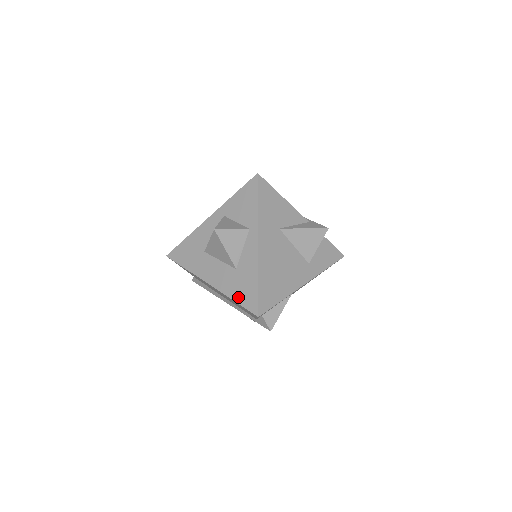
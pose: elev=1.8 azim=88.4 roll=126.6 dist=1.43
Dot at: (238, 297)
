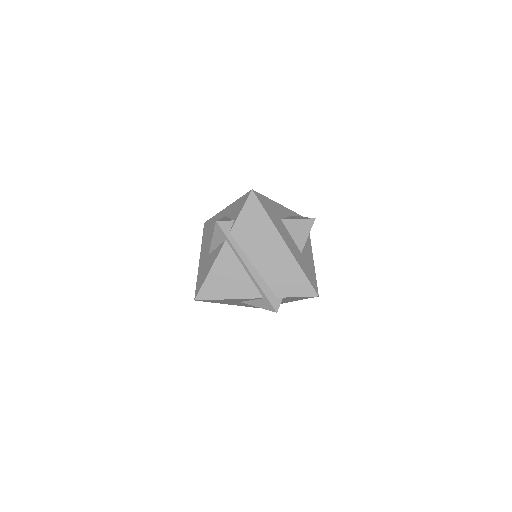
Dot at: occluded
